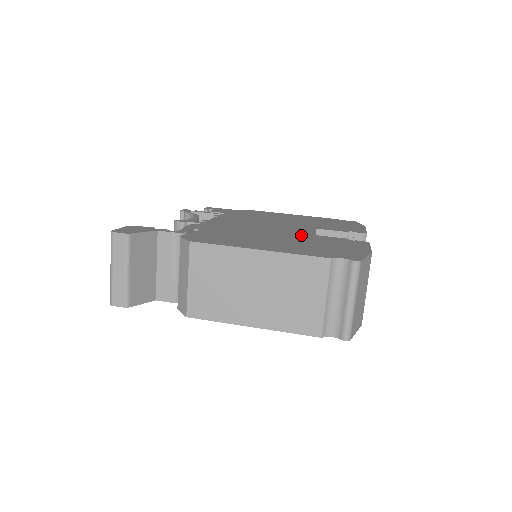
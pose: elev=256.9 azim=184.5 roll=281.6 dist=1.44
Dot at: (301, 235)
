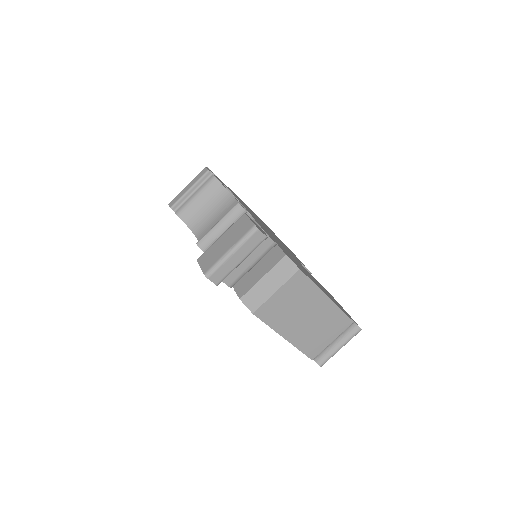
Dot at: (306, 270)
